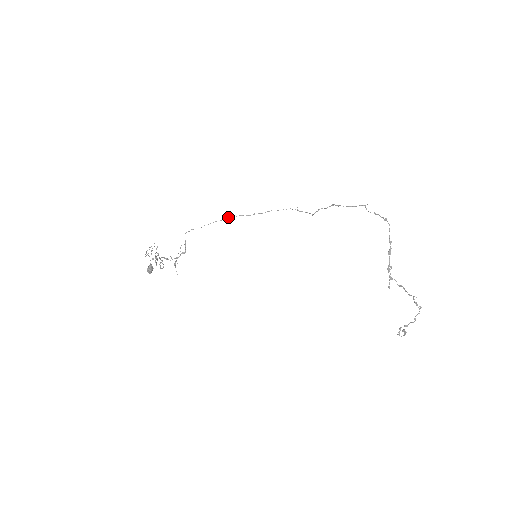
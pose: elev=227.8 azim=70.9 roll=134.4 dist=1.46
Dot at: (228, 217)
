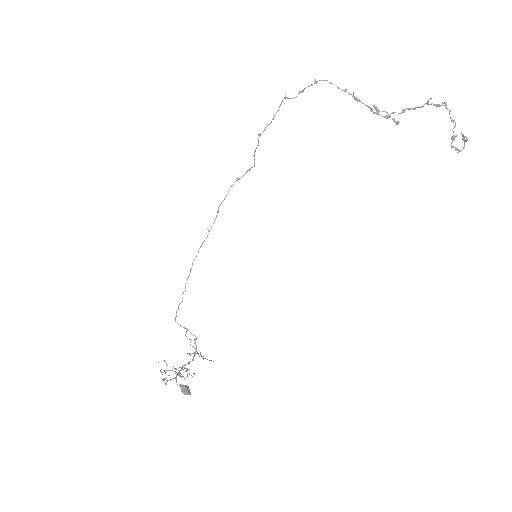
Dot at: (192, 262)
